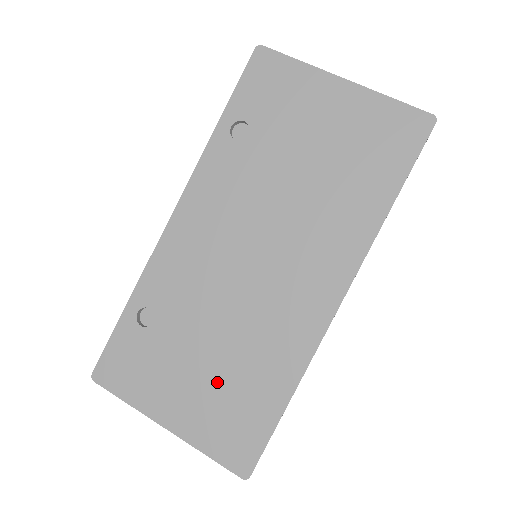
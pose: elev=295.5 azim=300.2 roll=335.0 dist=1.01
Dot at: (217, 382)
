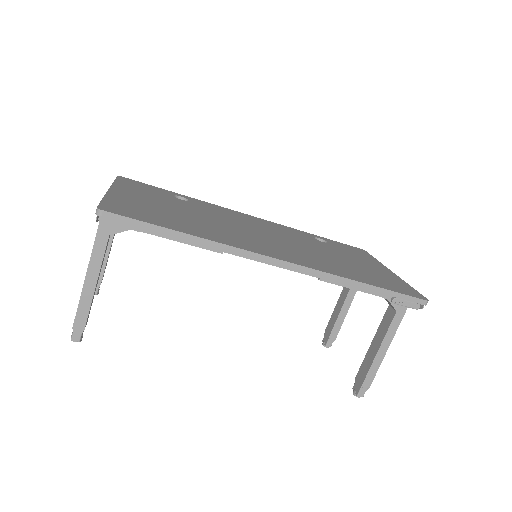
Dot at: (167, 211)
